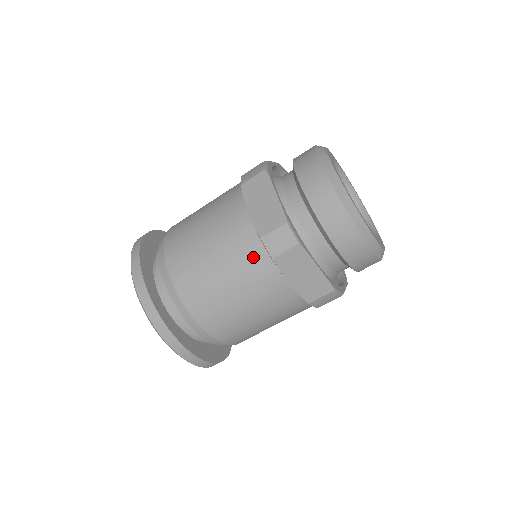
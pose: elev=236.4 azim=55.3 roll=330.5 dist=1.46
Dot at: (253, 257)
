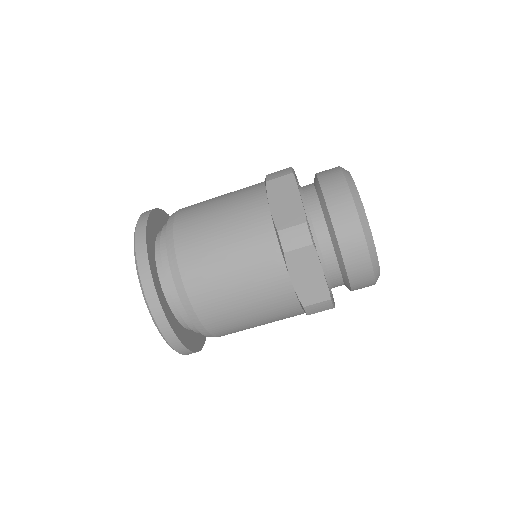
Dot at: (265, 248)
